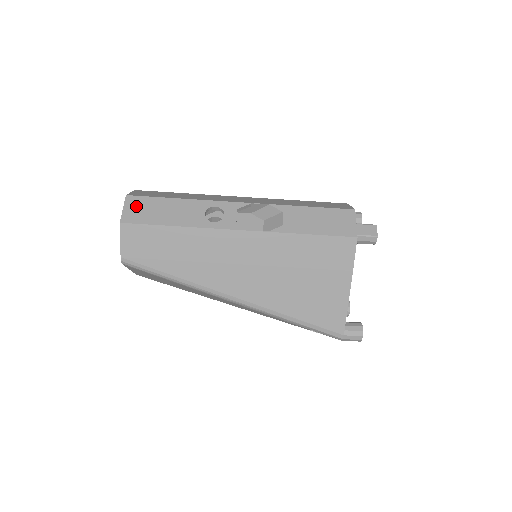
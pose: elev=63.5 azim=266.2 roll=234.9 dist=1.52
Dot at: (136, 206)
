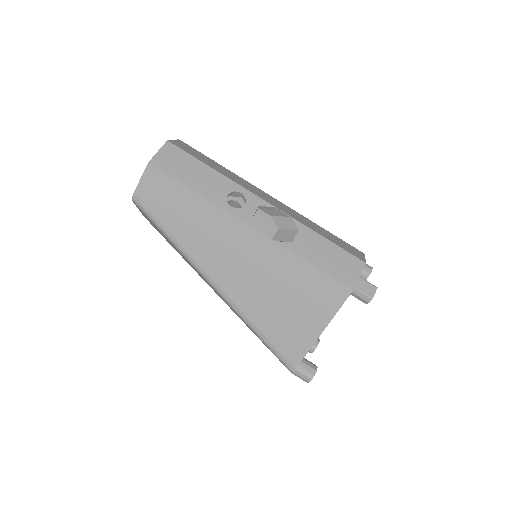
Dot at: (171, 155)
